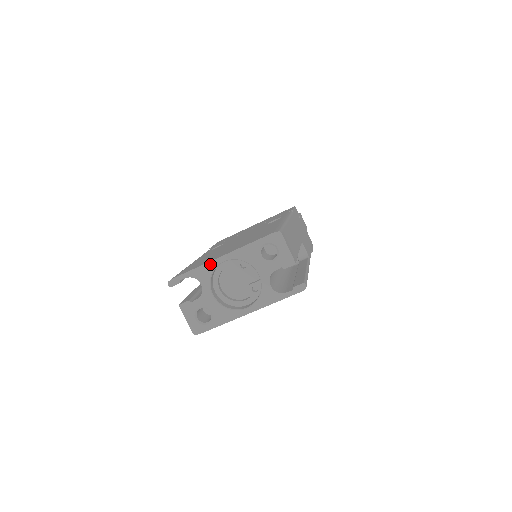
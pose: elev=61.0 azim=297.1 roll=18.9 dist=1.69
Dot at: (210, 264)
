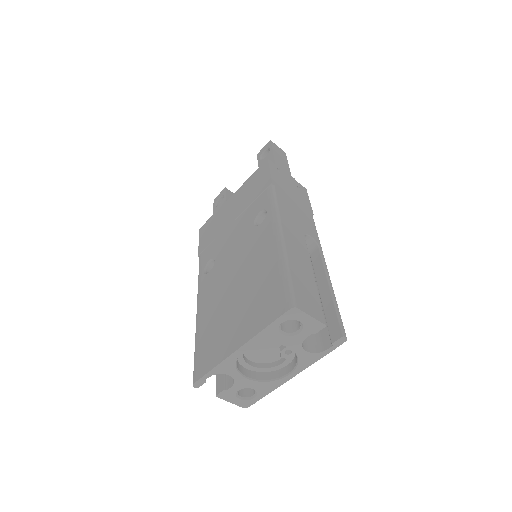
Dot at: (229, 359)
